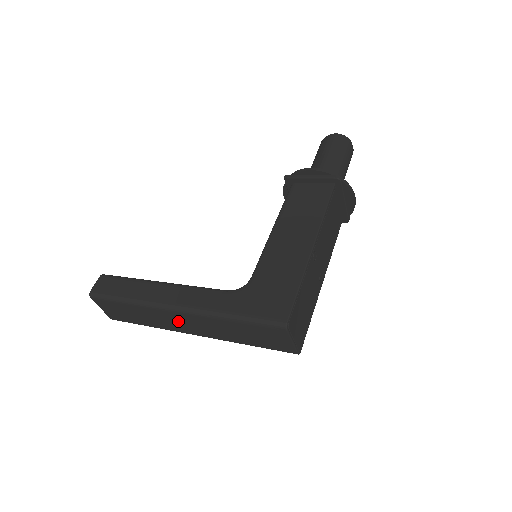
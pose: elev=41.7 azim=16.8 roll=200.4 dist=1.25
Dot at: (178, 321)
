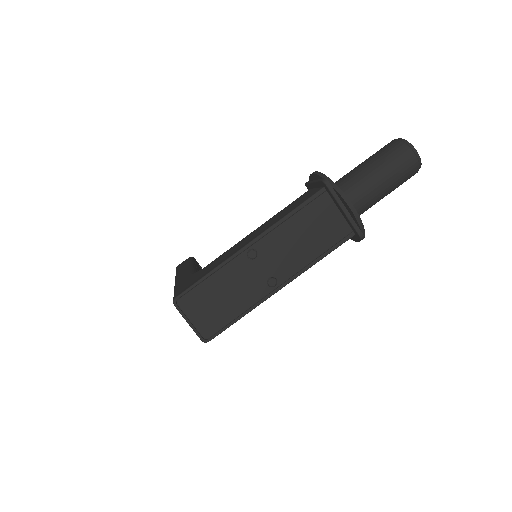
Dot at: occluded
